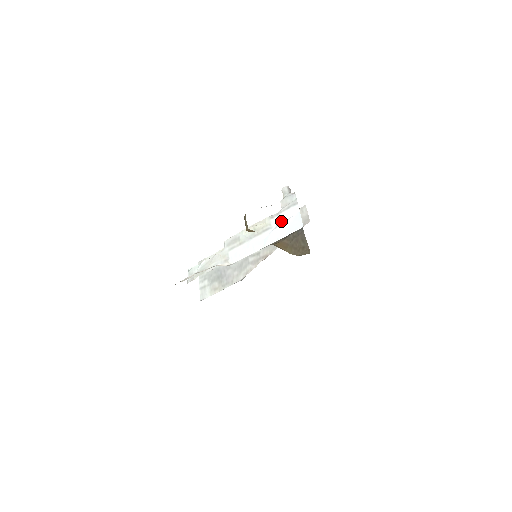
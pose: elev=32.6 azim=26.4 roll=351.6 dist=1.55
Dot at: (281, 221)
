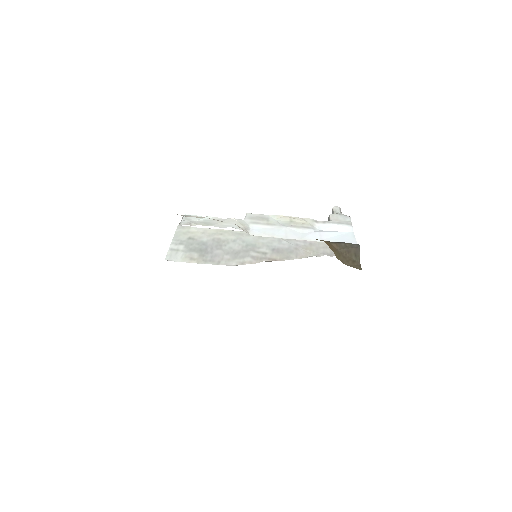
Dot at: (328, 229)
